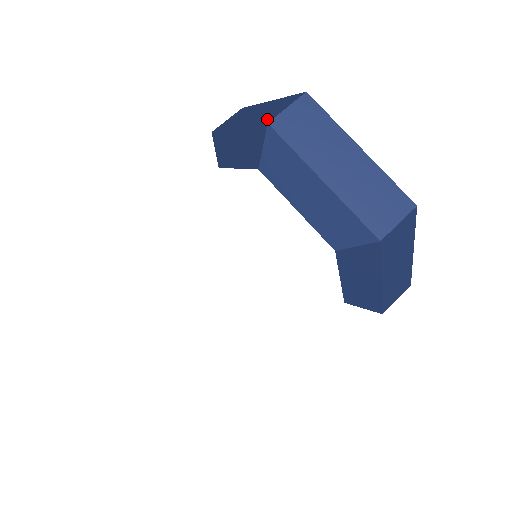
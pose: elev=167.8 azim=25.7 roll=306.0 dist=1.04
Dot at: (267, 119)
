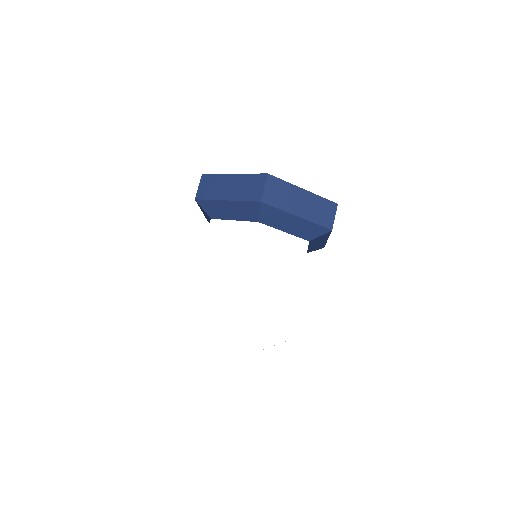
Dot at: (256, 197)
